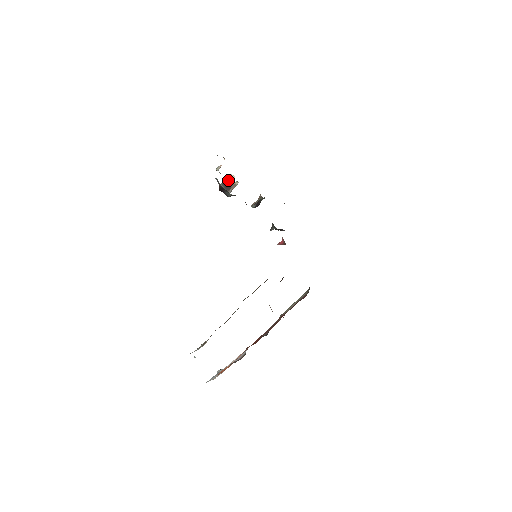
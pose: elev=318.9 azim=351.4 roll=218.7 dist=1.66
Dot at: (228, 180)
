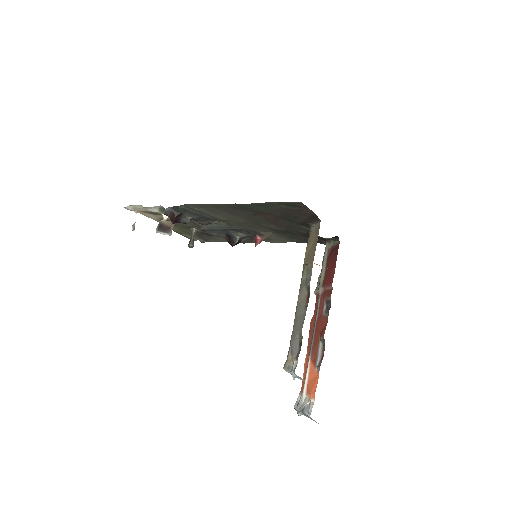
Dot at: (162, 222)
